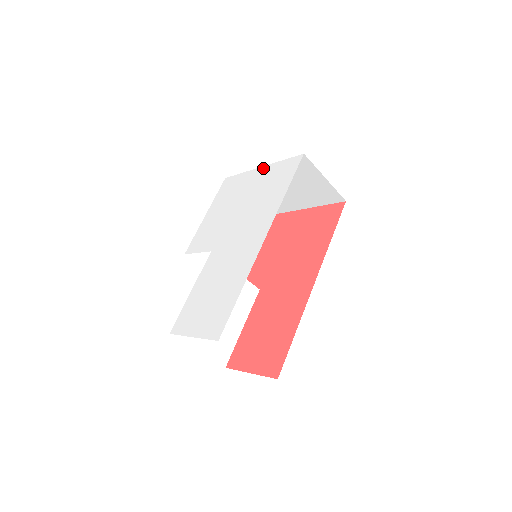
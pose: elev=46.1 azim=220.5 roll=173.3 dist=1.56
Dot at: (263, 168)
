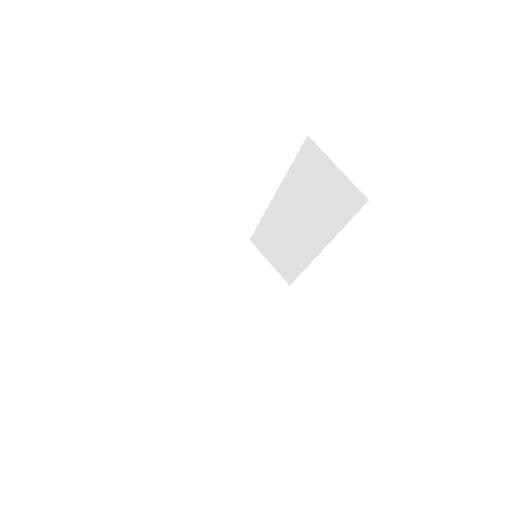
Dot at: occluded
